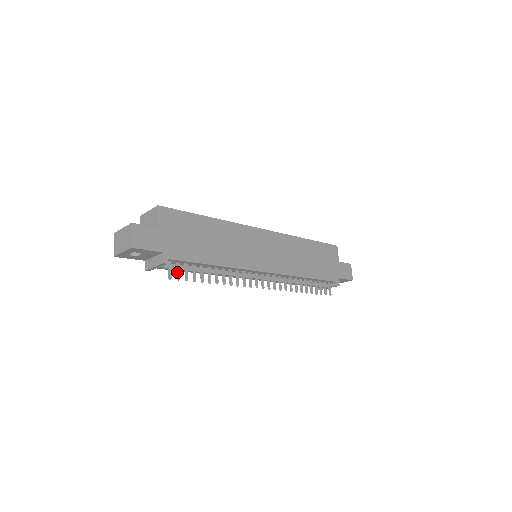
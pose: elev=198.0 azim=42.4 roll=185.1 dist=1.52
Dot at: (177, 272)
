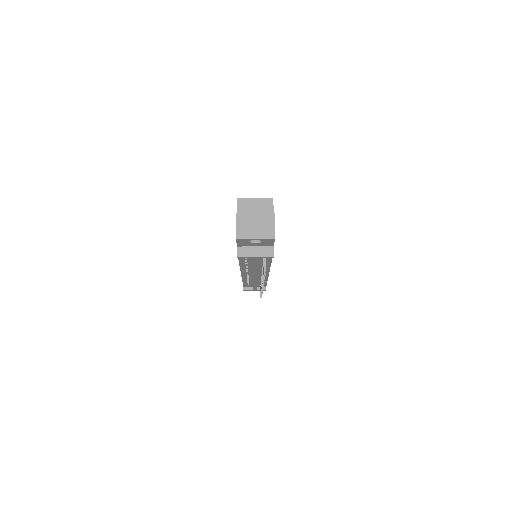
Dot at: occluded
